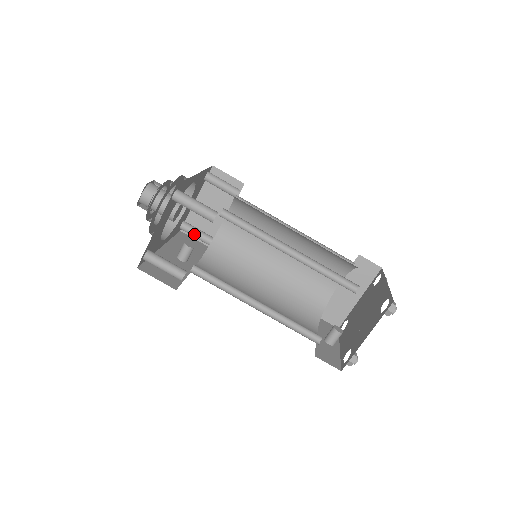
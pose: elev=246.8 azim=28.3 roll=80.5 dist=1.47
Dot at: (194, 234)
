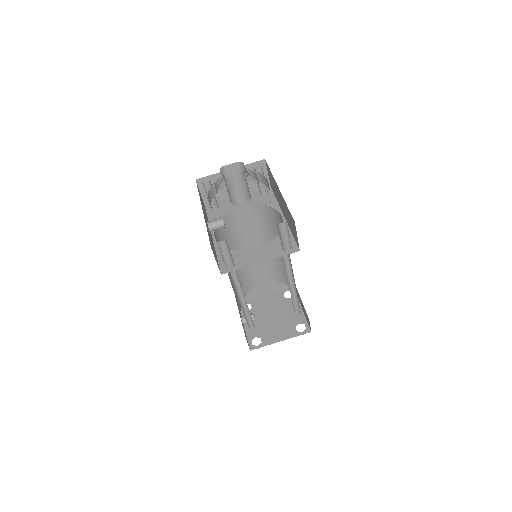
Dot at: occluded
